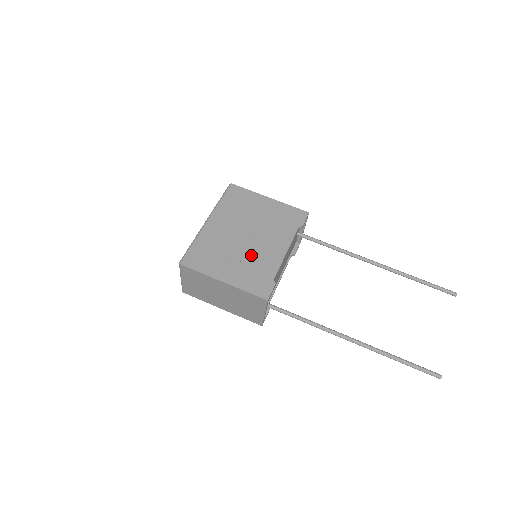
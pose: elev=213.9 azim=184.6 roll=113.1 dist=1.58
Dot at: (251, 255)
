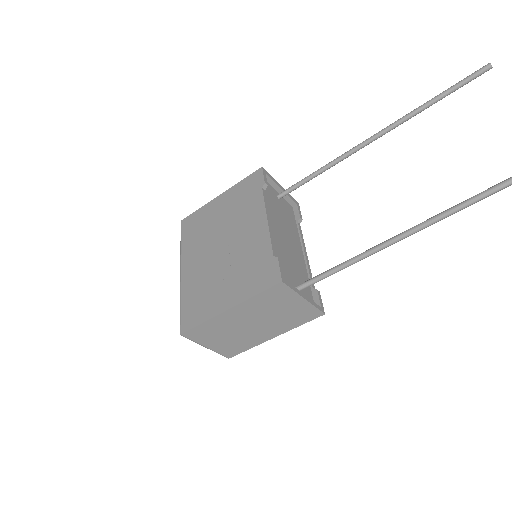
Dot at: (236, 258)
